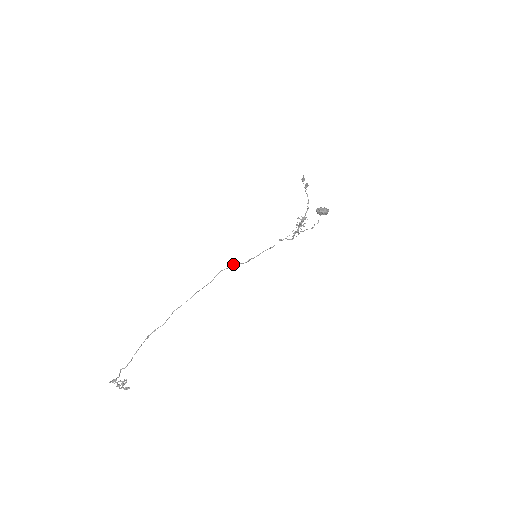
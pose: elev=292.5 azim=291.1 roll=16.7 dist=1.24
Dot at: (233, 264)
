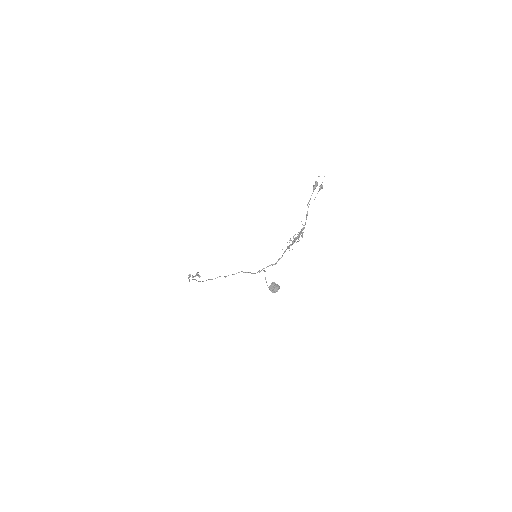
Dot at: occluded
